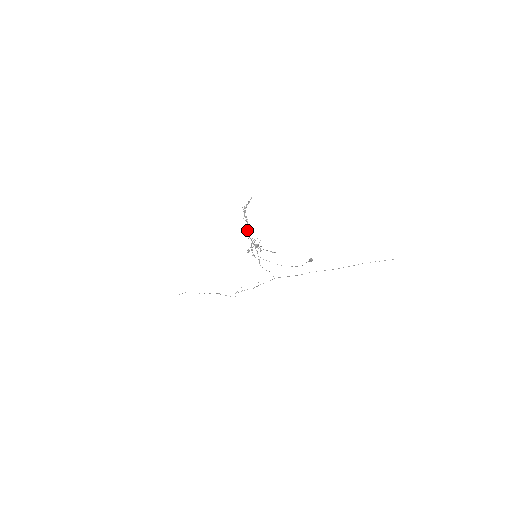
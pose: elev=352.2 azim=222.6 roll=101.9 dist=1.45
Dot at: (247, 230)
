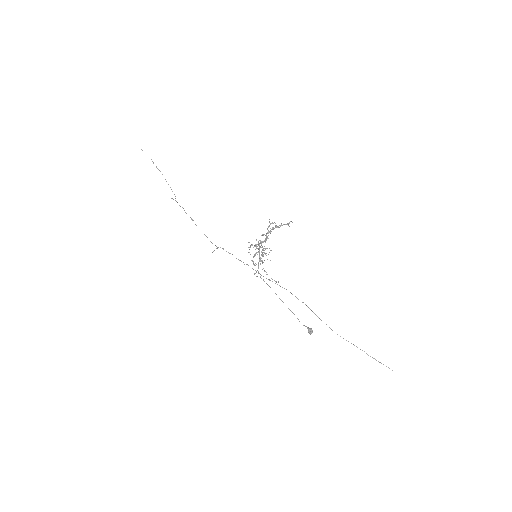
Dot at: (260, 243)
